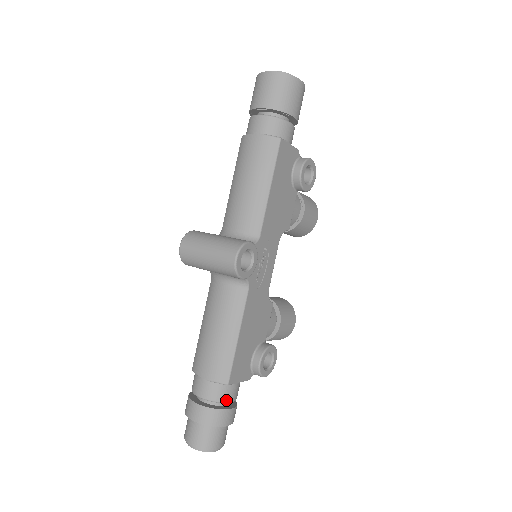
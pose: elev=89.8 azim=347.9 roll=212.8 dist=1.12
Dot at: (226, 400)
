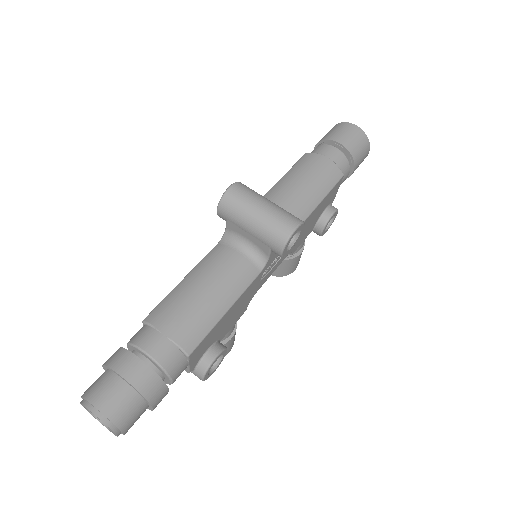
Dot at: (172, 374)
